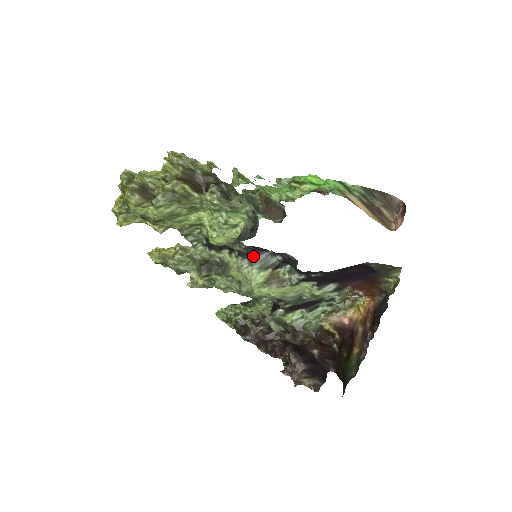
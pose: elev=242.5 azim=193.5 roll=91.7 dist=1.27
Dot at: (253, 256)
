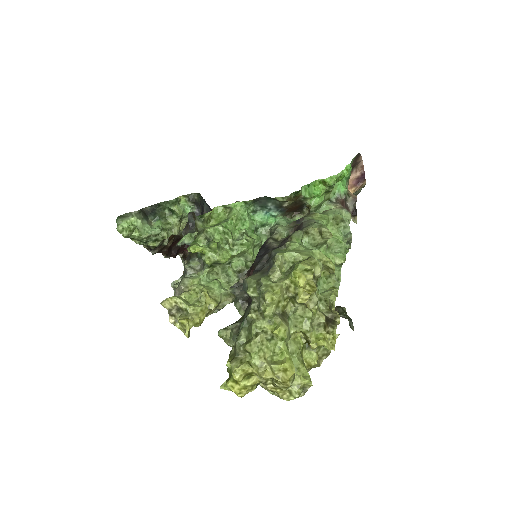
Dot at: occluded
